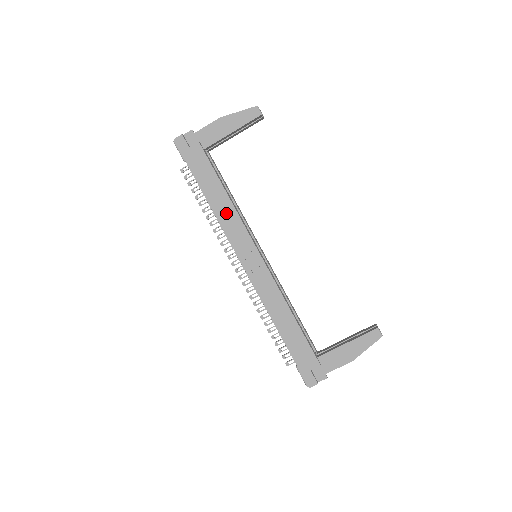
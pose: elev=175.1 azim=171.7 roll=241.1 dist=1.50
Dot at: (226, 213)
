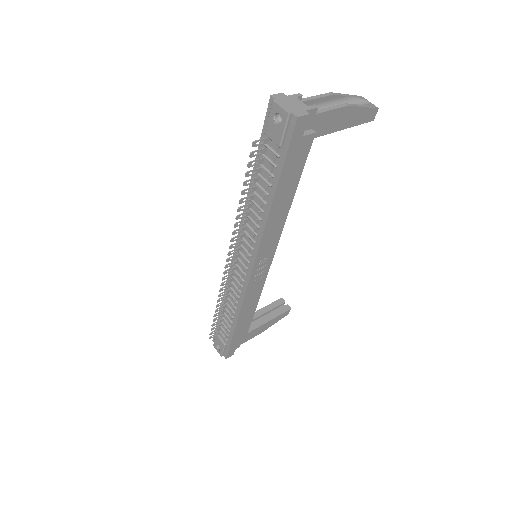
Dot at: (276, 223)
